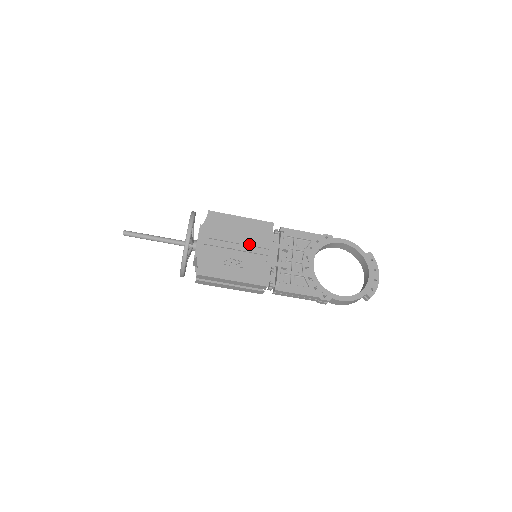
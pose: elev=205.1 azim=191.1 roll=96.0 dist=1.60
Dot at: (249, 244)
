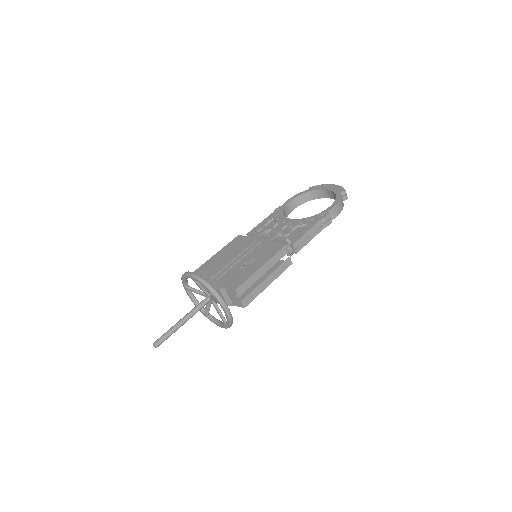
Dot at: (241, 252)
